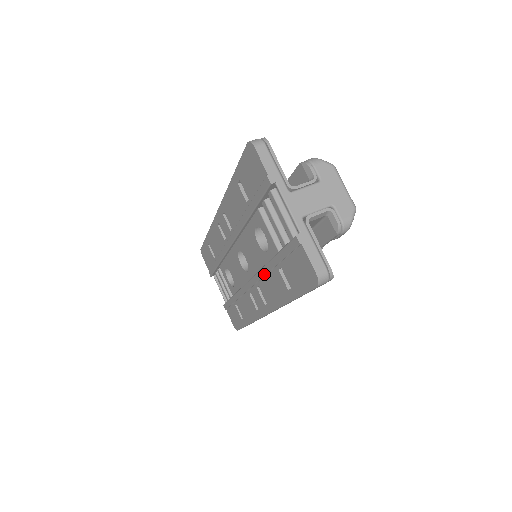
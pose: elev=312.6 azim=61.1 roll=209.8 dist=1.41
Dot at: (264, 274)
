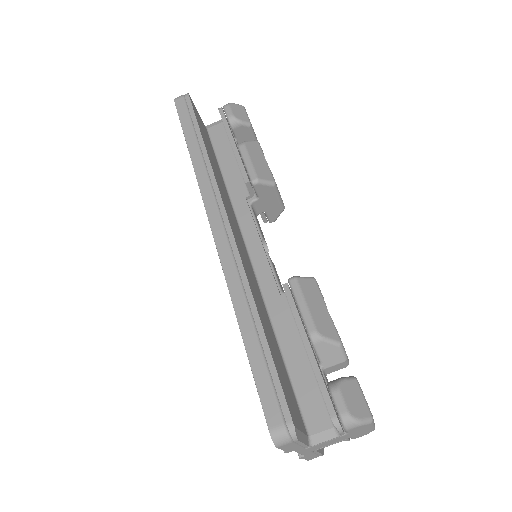
Dot at: occluded
